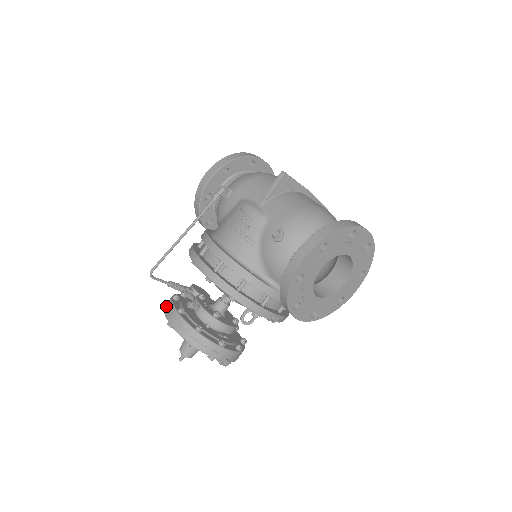
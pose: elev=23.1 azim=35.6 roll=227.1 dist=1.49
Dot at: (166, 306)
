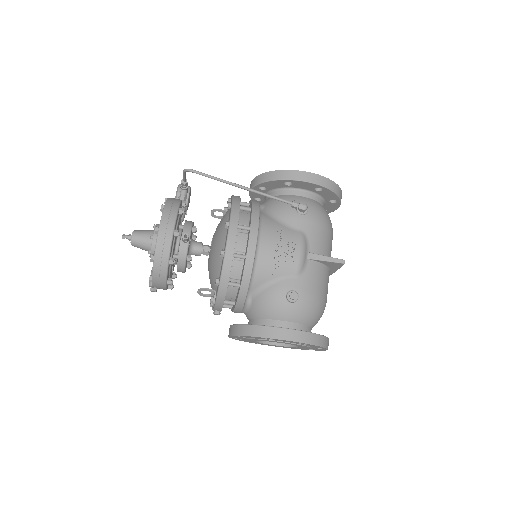
Dot at: (169, 210)
